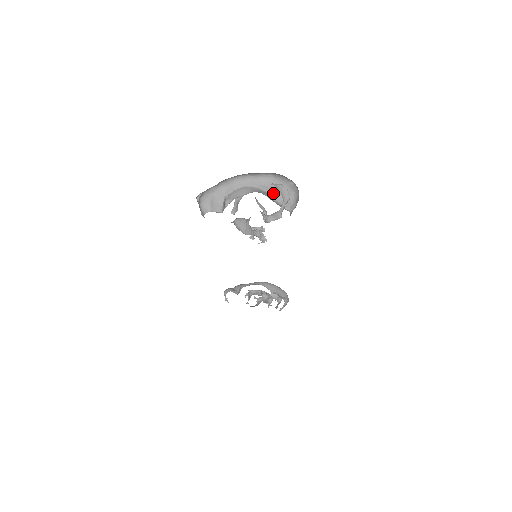
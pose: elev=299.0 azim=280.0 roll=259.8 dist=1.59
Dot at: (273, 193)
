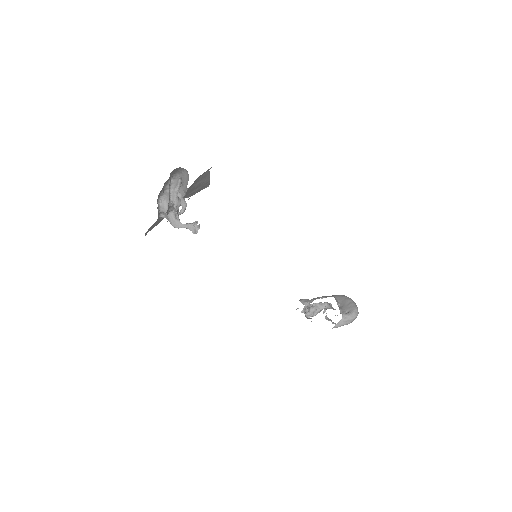
Dot at: (184, 186)
